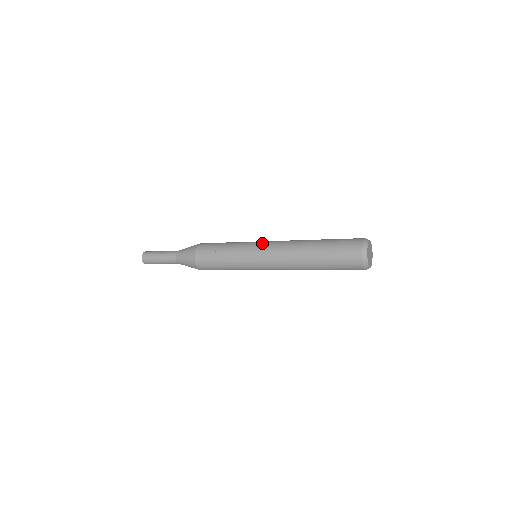
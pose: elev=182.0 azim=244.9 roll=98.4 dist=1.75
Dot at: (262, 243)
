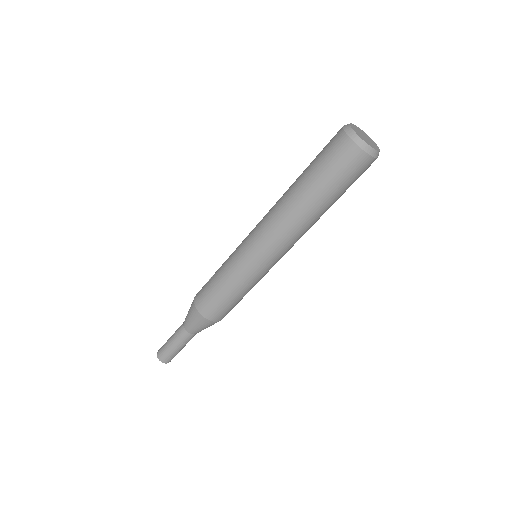
Dot at: occluded
